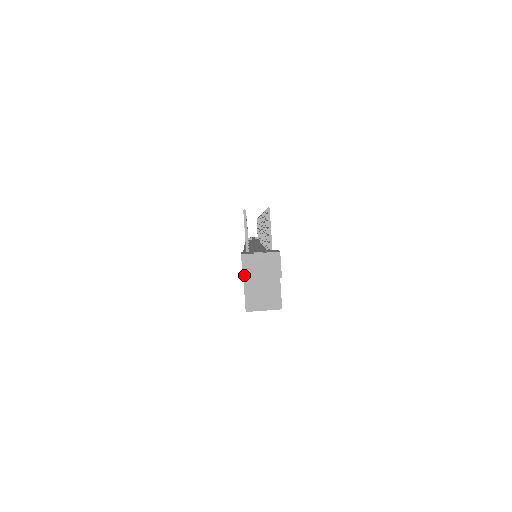
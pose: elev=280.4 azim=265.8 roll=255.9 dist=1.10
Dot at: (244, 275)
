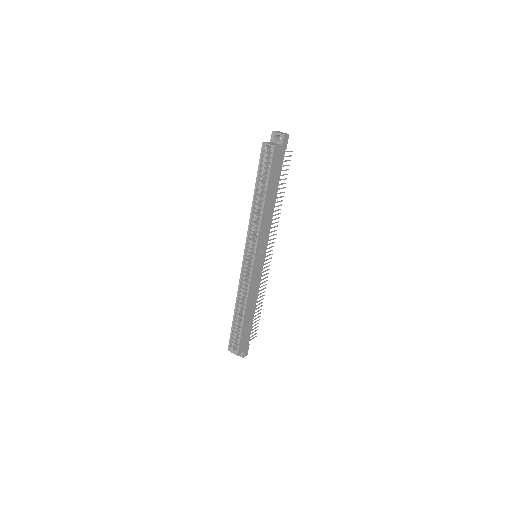
Dot at: (274, 131)
